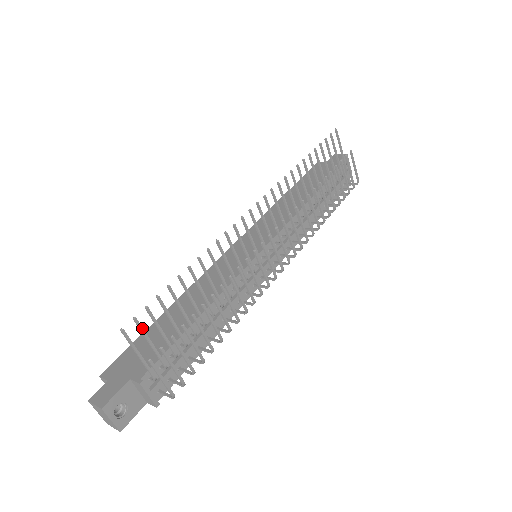
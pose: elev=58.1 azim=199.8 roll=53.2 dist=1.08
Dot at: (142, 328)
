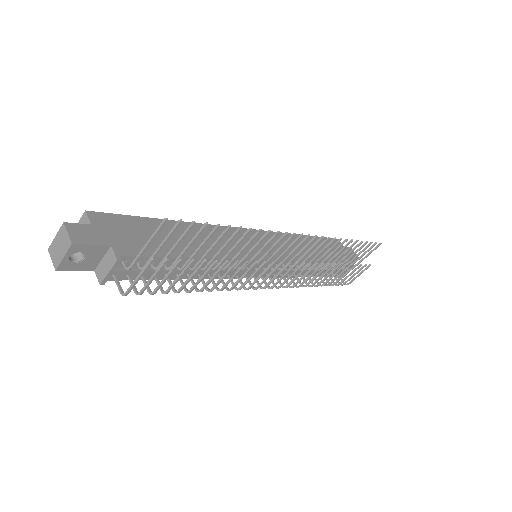
Dot at: occluded
